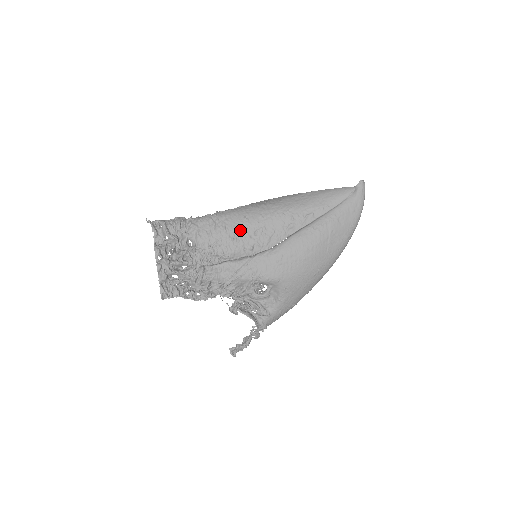
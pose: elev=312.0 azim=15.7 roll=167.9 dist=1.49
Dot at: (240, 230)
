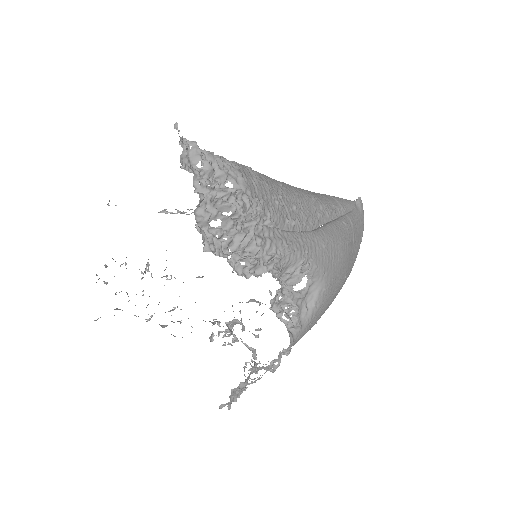
Dot at: (281, 195)
